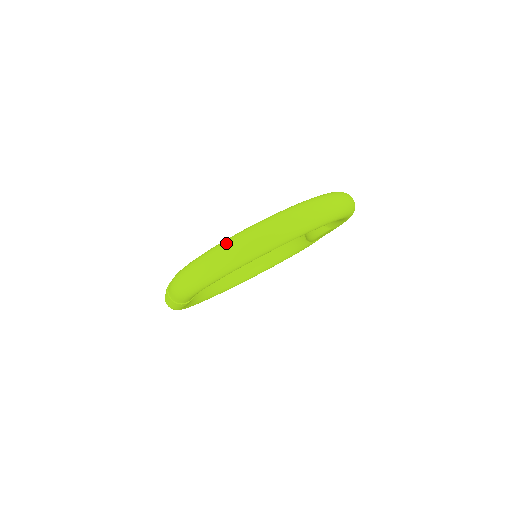
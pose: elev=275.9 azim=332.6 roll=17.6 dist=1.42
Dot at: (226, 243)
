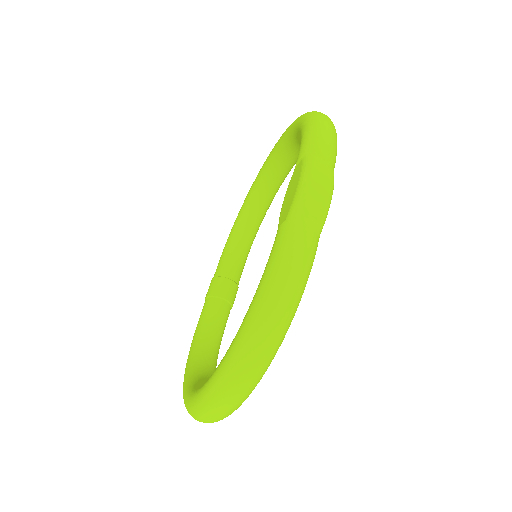
Dot at: occluded
